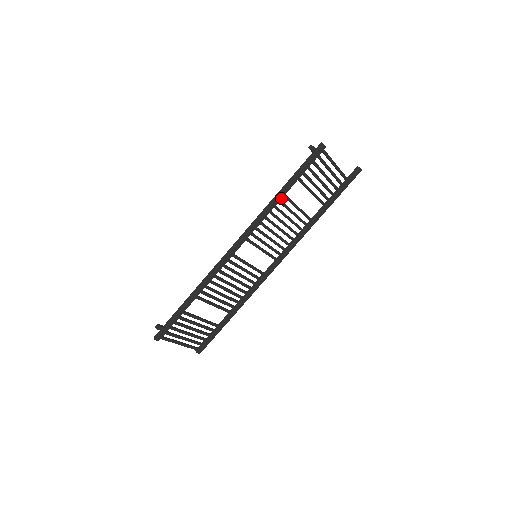
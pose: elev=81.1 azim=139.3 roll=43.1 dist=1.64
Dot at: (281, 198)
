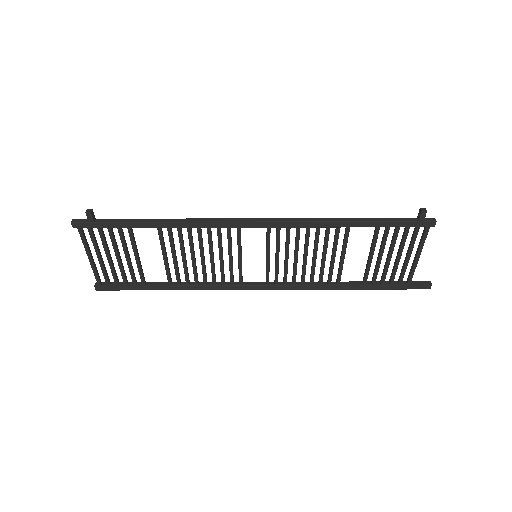
Dot at: (343, 226)
